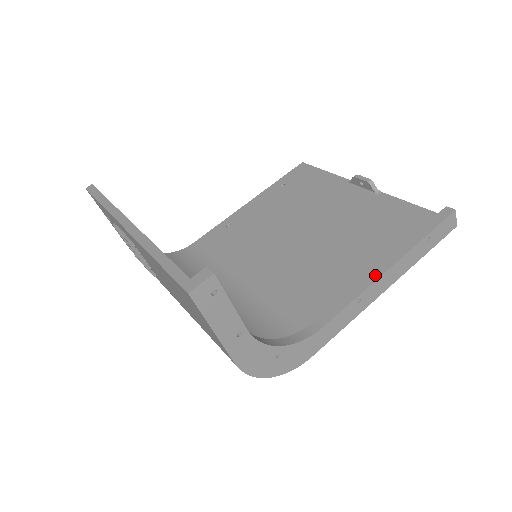
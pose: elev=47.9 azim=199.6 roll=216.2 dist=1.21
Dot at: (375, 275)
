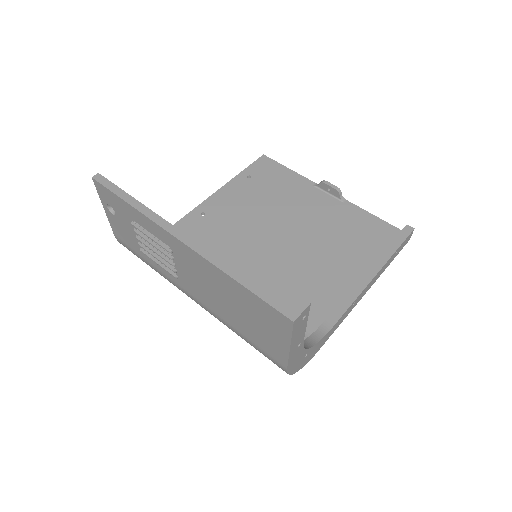
Dot at: (365, 282)
